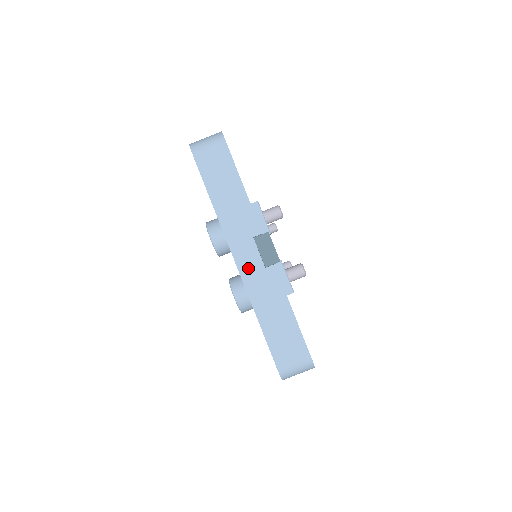
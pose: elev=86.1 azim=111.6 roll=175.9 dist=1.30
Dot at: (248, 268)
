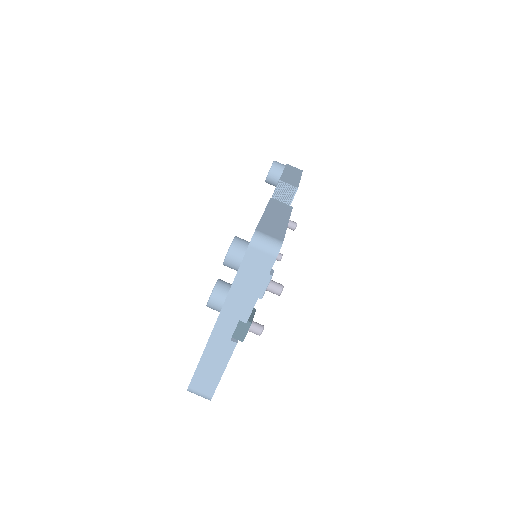
Dot at: (220, 332)
